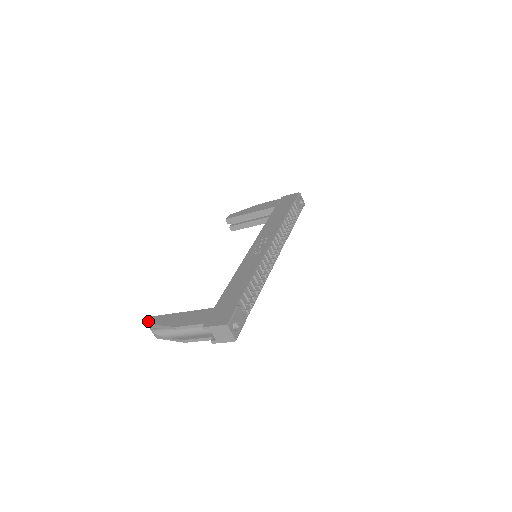
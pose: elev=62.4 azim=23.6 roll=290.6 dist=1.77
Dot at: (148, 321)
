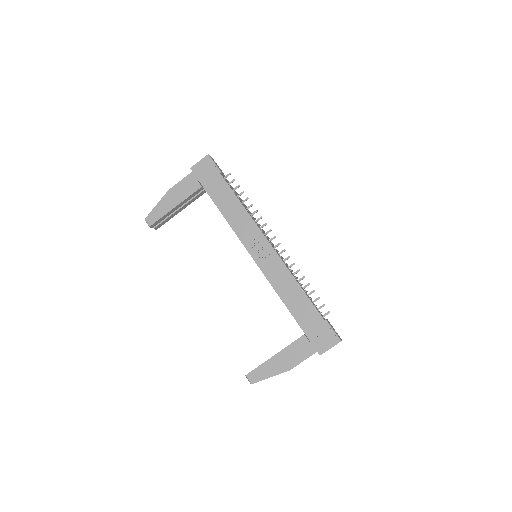
Dot at: occluded
